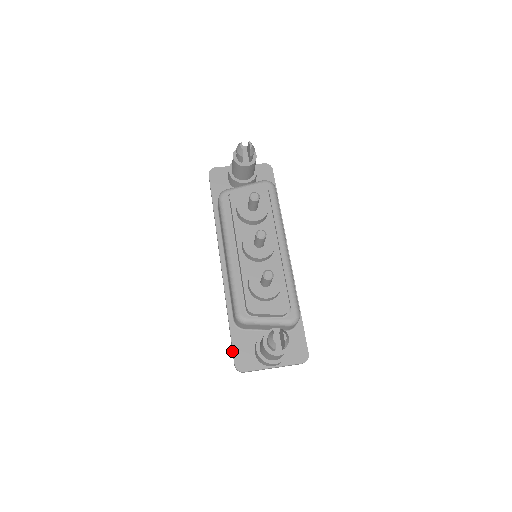
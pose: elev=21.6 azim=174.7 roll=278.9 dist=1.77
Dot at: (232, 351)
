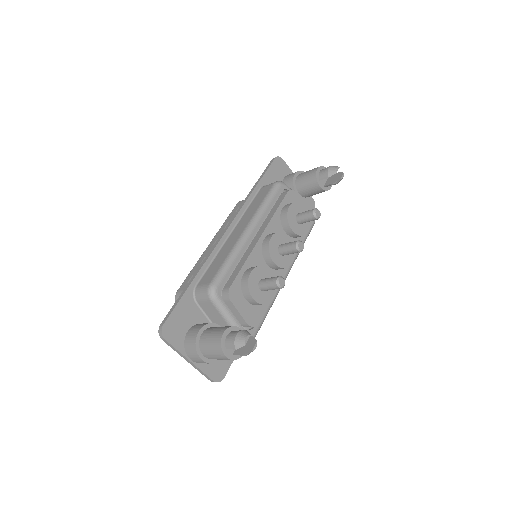
Dot at: (170, 310)
